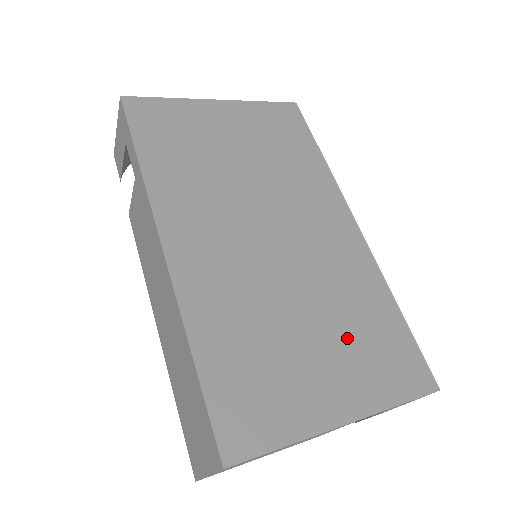
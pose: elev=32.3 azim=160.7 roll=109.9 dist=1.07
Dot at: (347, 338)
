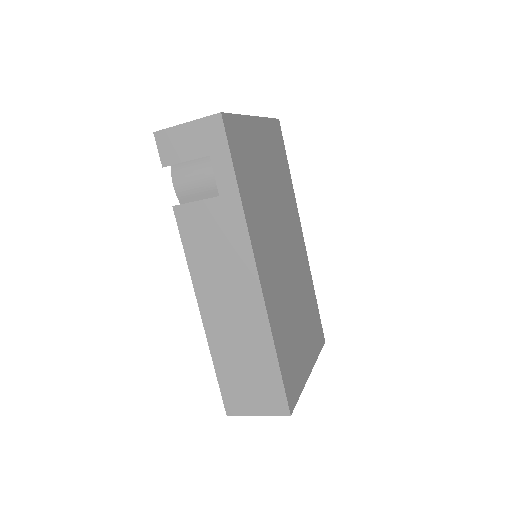
Dot at: (307, 321)
